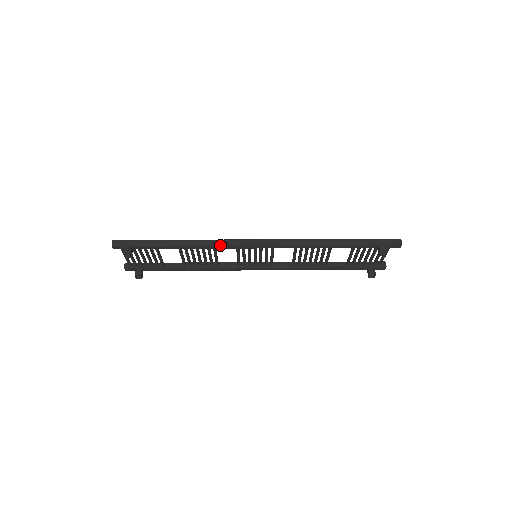
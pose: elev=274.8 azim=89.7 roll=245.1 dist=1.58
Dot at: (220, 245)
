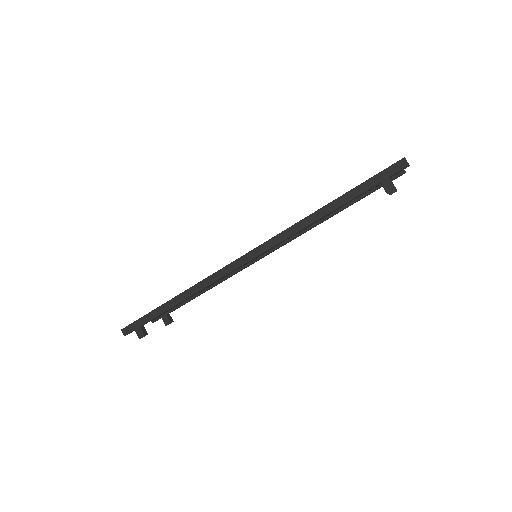
Dot at: (213, 282)
